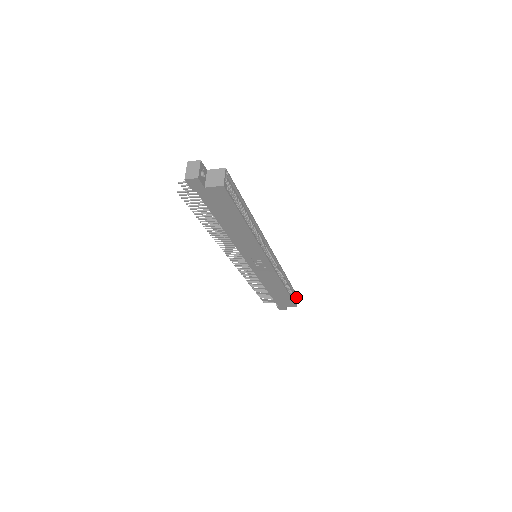
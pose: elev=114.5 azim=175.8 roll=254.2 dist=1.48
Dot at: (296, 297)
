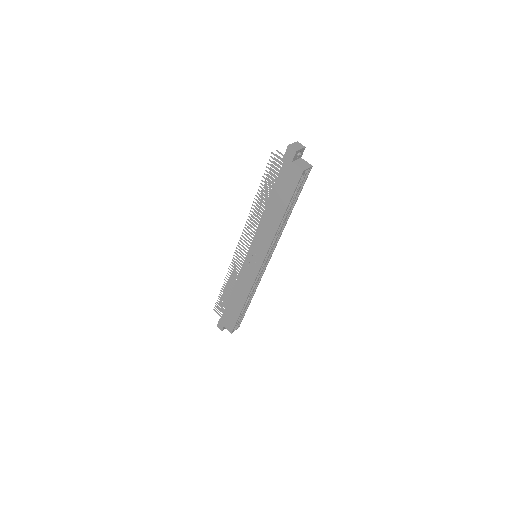
Dot at: (237, 328)
